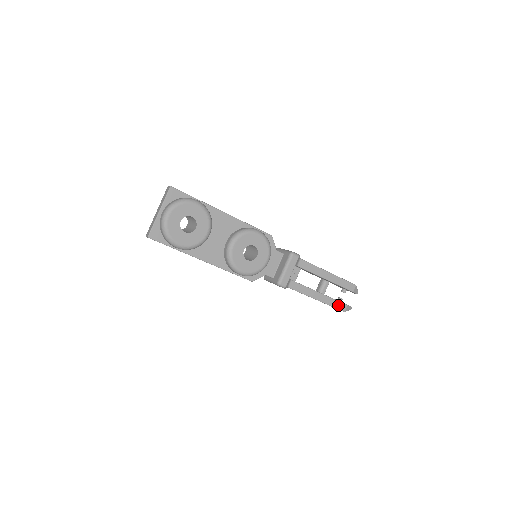
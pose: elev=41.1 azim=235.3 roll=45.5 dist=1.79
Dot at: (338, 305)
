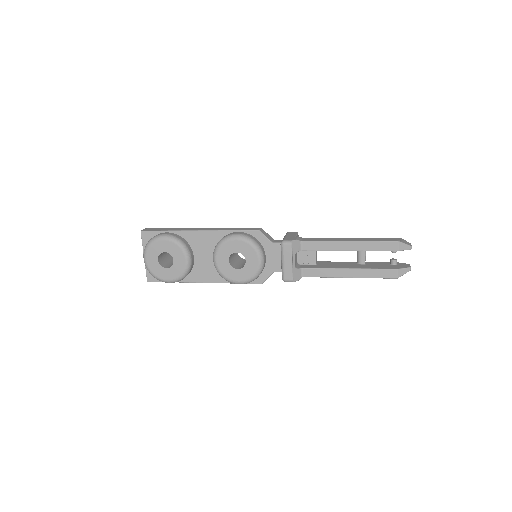
Dot at: (382, 274)
